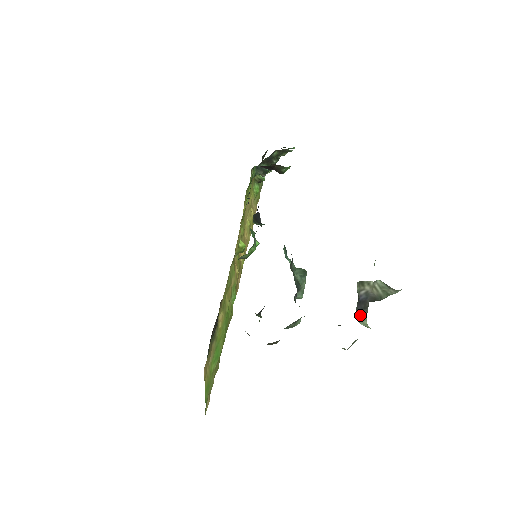
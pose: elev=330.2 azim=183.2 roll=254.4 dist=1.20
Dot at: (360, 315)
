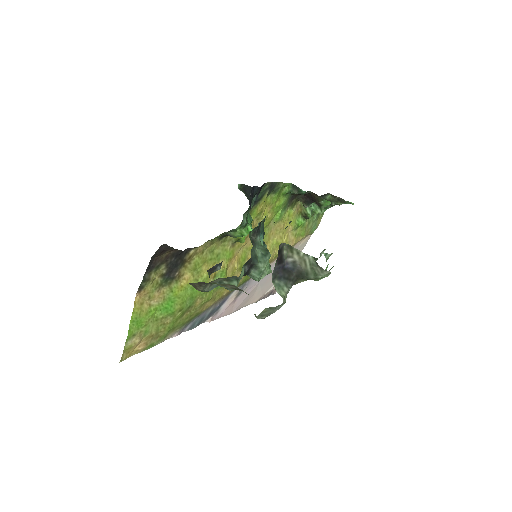
Dot at: (280, 282)
